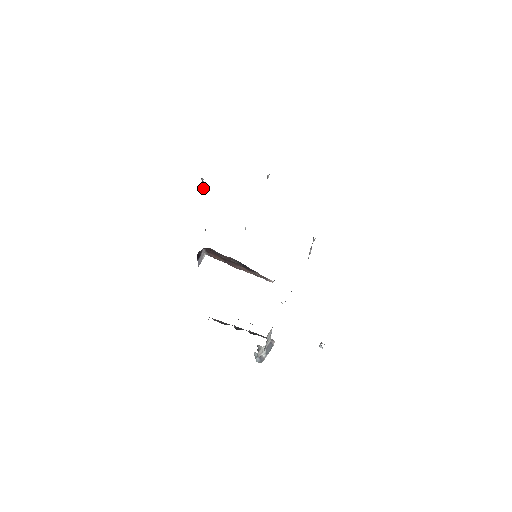
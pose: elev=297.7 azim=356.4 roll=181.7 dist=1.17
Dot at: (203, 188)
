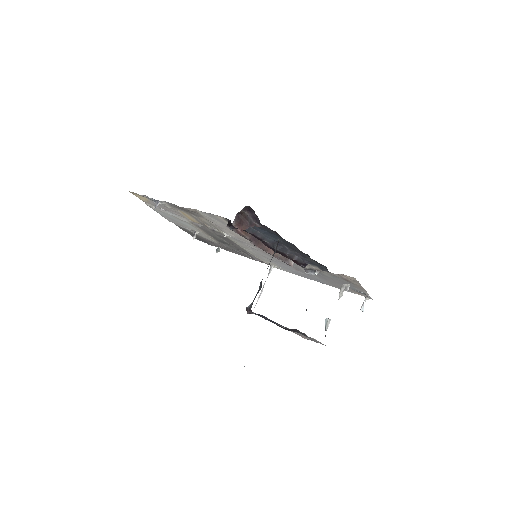
Dot at: occluded
